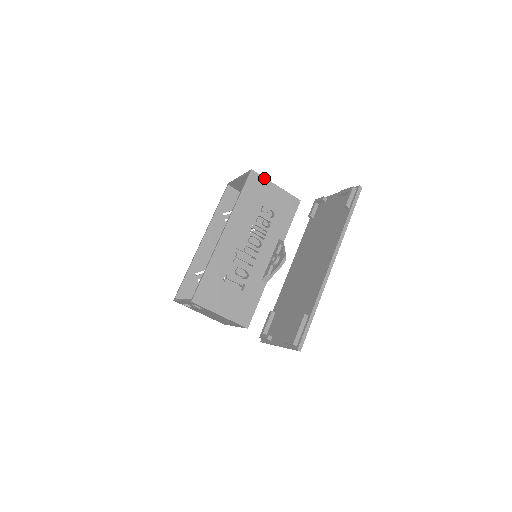
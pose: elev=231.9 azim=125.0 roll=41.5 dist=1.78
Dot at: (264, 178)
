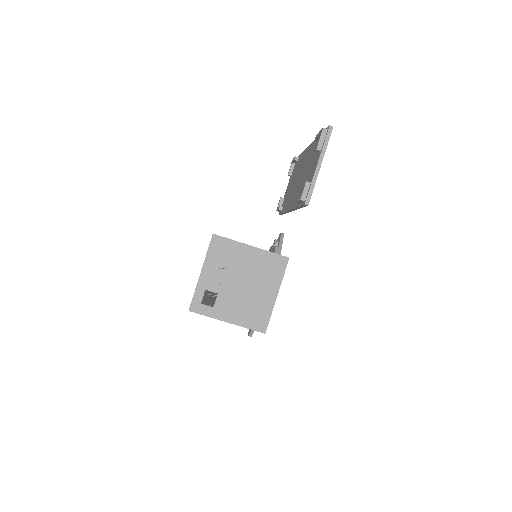
Dot at: occluded
